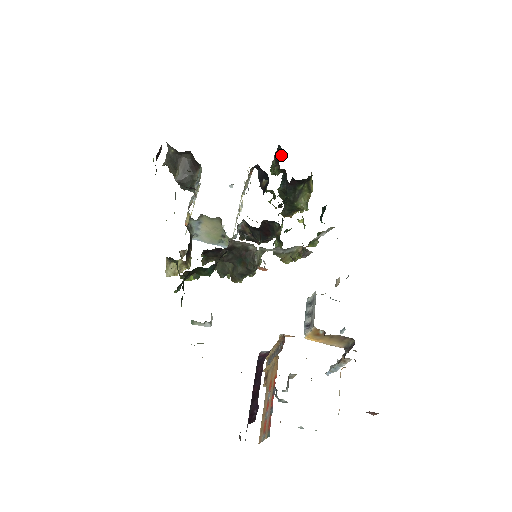
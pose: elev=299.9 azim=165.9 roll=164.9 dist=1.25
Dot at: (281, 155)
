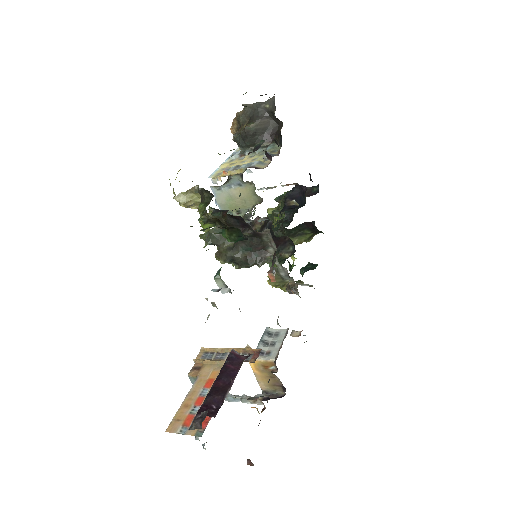
Dot at: (313, 194)
